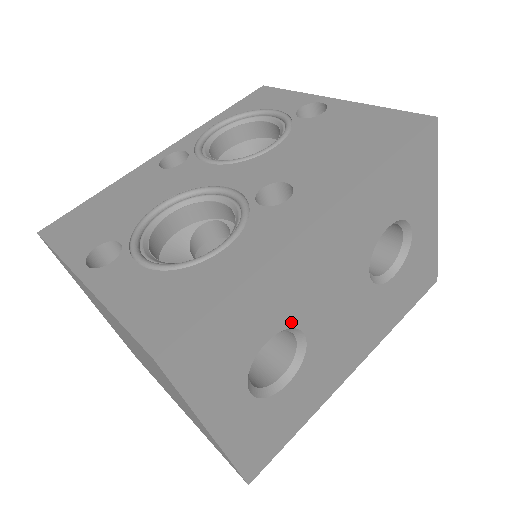
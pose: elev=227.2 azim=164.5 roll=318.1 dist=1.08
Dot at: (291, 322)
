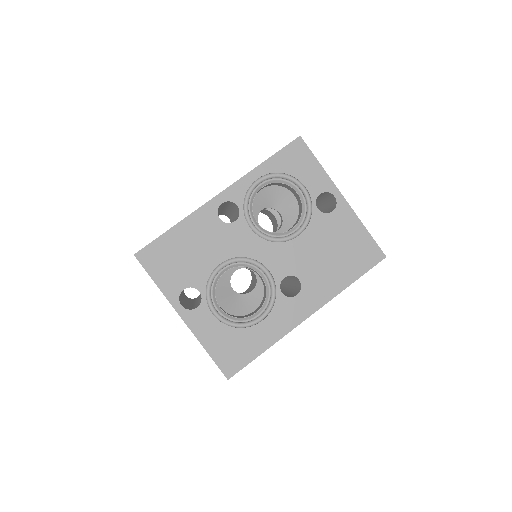
Dot at: occluded
